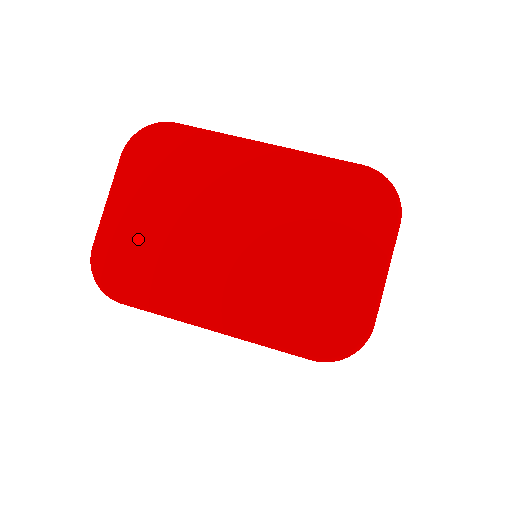
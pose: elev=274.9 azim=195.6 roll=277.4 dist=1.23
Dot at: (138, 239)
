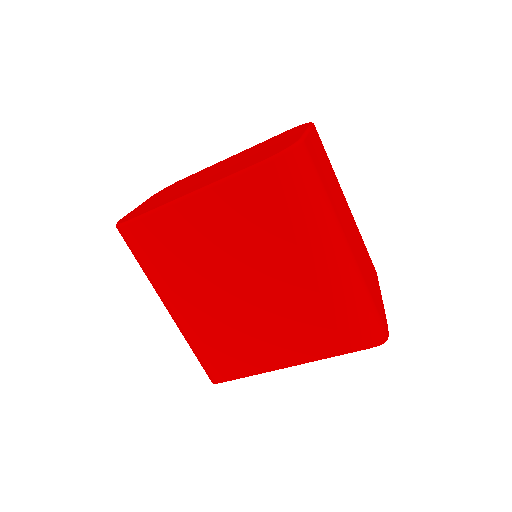
Dot at: occluded
